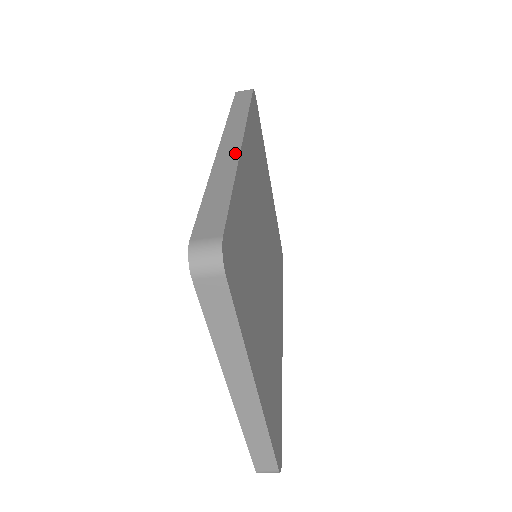
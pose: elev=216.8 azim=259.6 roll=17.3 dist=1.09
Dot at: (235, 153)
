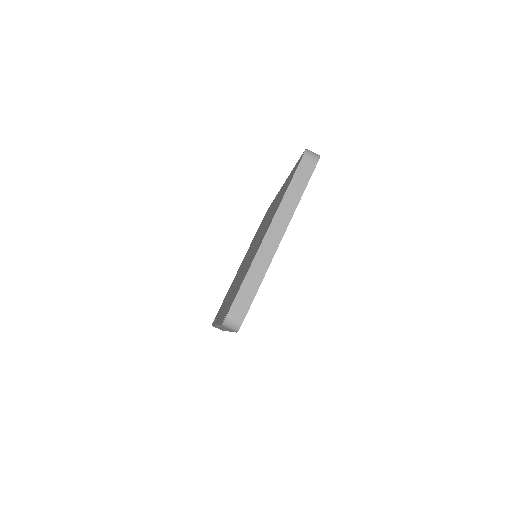
Dot at: occluded
